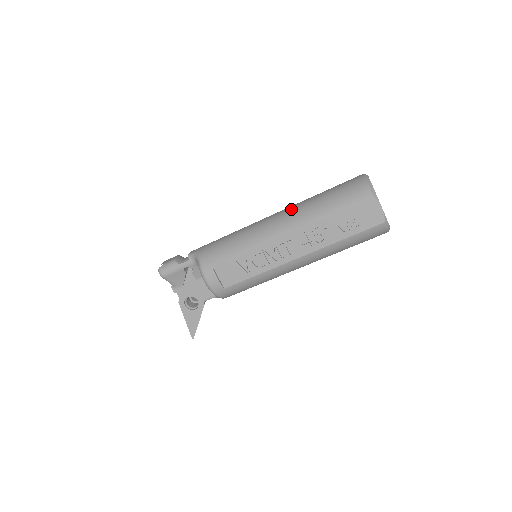
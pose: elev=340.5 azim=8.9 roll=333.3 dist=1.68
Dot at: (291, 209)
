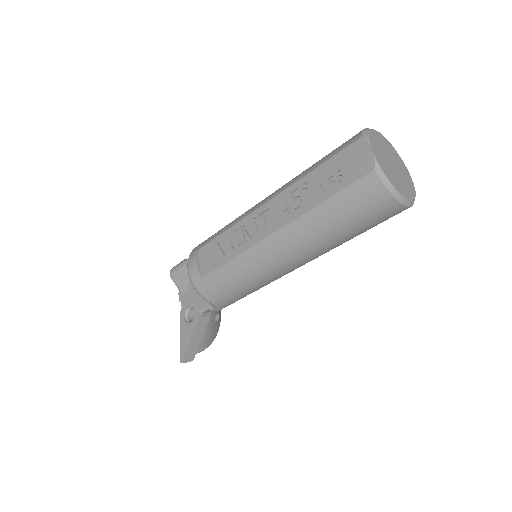
Dot at: occluded
